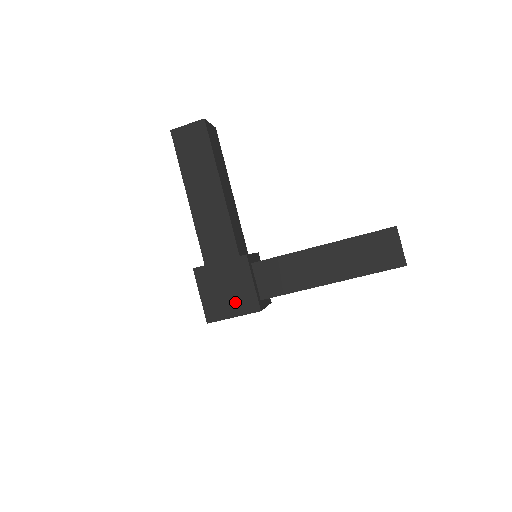
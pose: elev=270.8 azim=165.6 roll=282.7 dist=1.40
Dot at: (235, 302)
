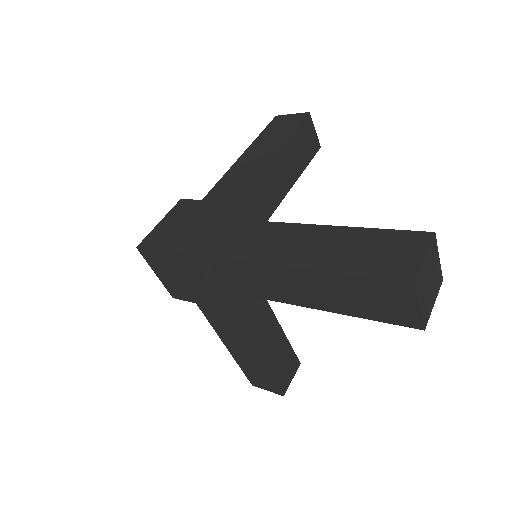
Dot at: (179, 237)
